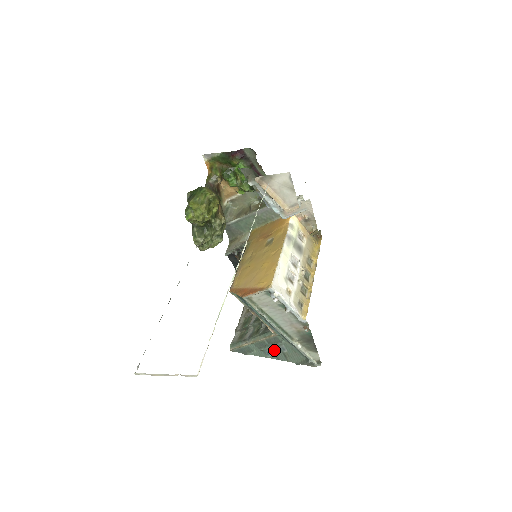
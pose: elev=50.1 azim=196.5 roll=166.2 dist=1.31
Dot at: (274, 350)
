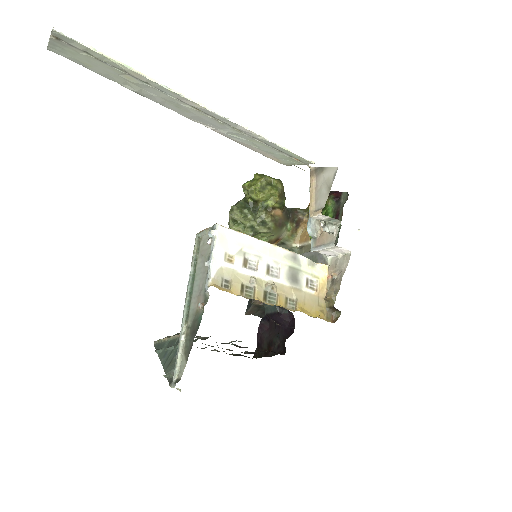
Dot at: (172, 353)
